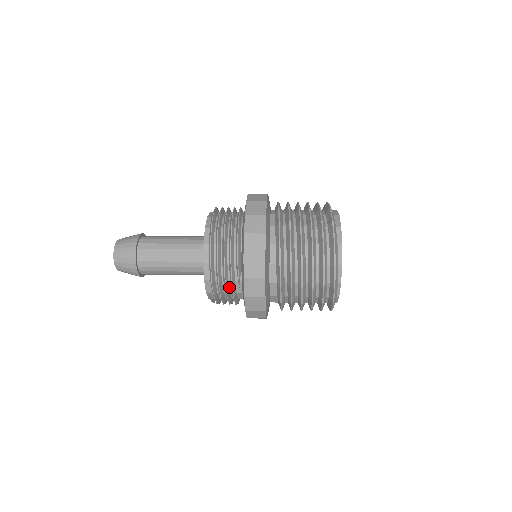
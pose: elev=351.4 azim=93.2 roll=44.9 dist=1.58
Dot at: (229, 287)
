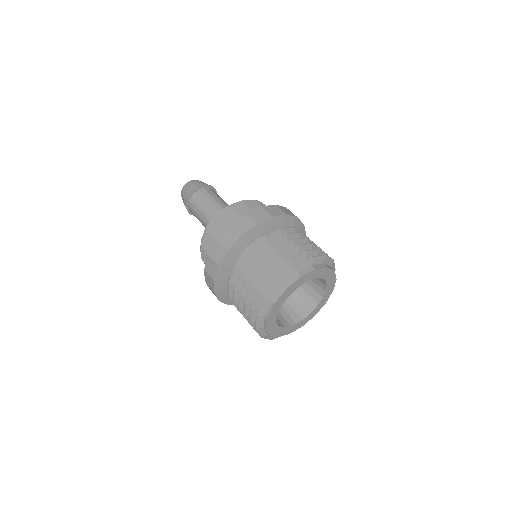
Dot at: occluded
